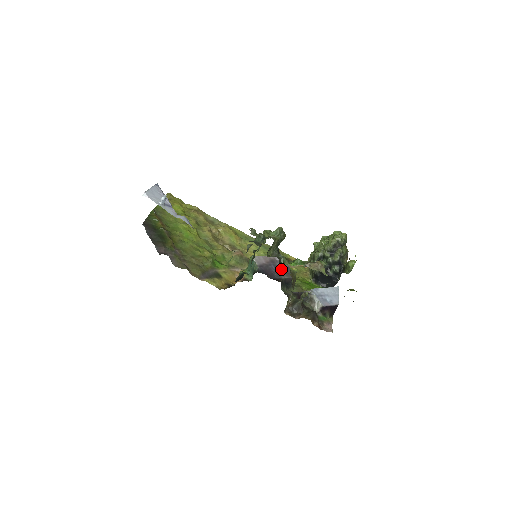
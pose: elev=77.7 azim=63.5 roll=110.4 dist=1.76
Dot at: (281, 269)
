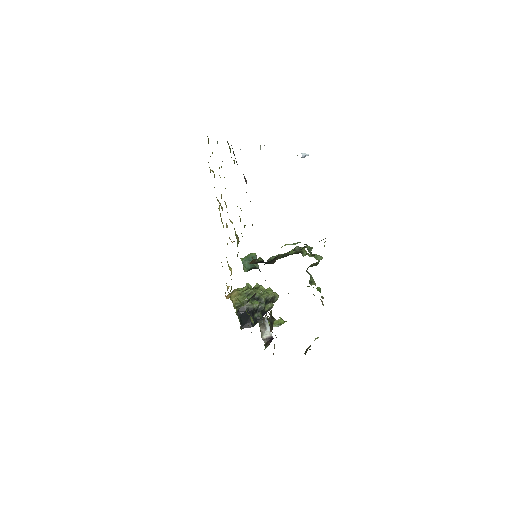
Dot at: occluded
